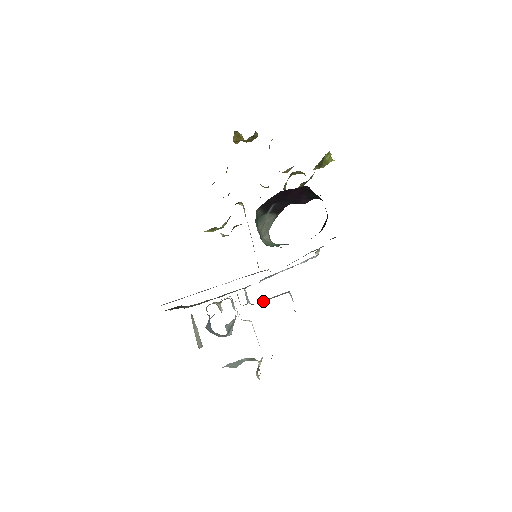
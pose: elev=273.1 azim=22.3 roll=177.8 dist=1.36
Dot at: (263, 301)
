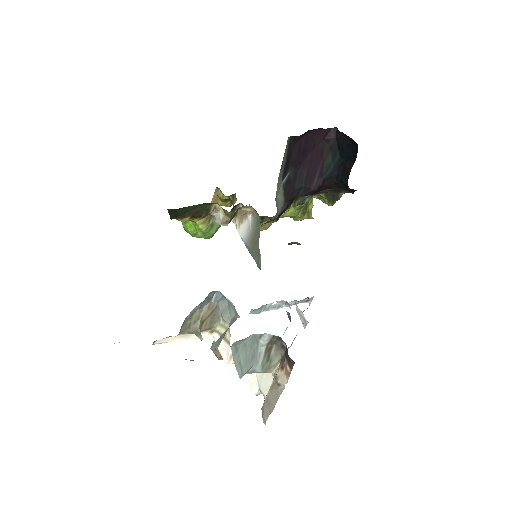
Dot at: occluded
